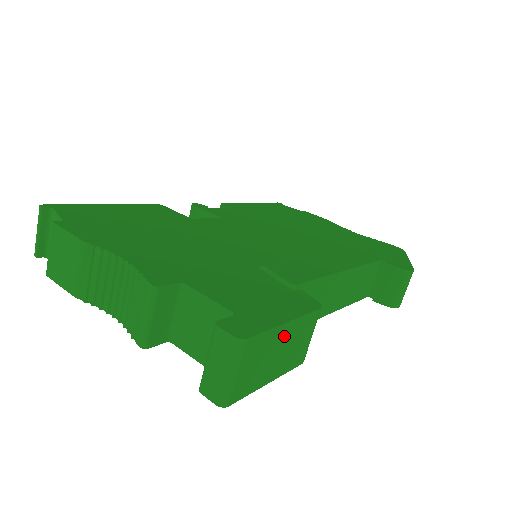
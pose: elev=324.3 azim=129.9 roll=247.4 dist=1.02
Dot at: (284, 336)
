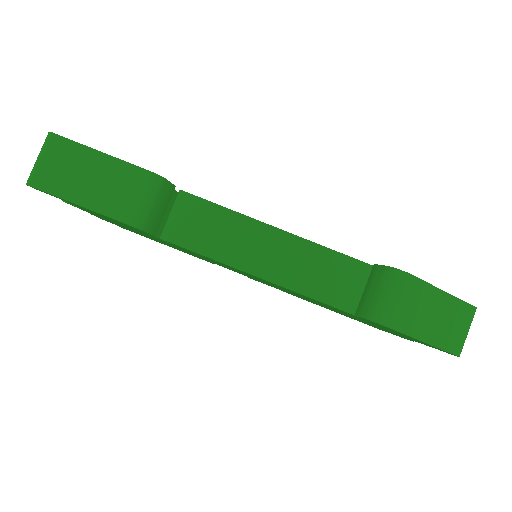
Dot at: (98, 165)
